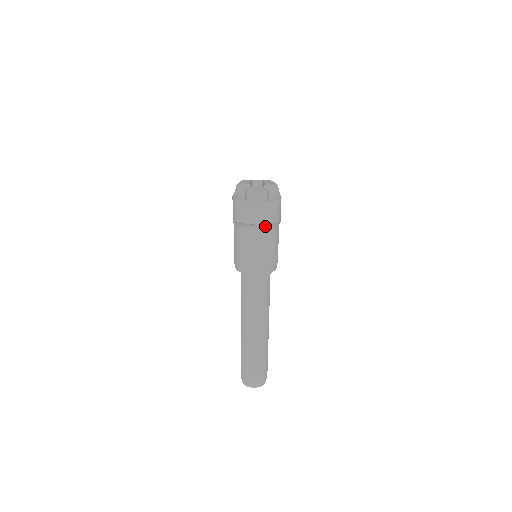
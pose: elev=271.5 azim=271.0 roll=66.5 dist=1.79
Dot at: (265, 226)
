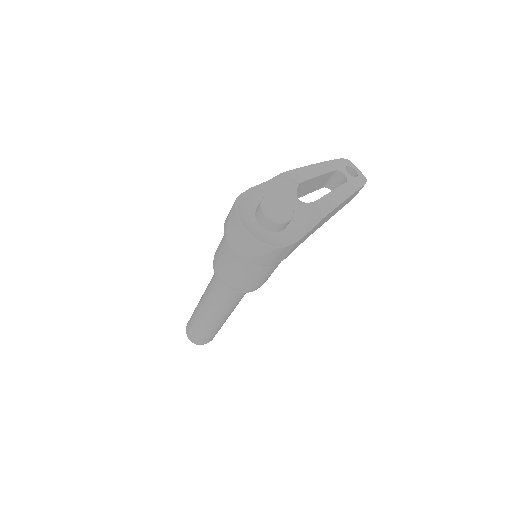
Dot at: occluded
